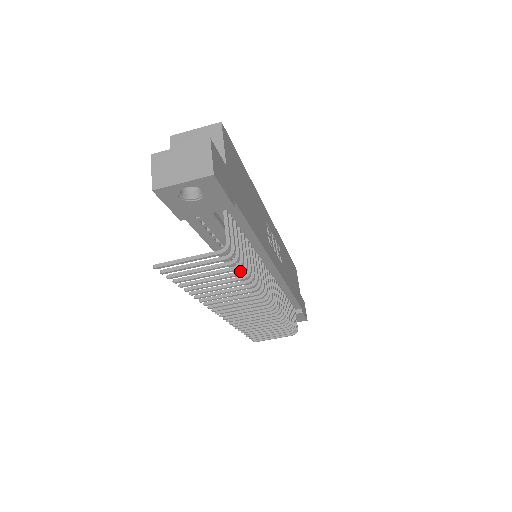
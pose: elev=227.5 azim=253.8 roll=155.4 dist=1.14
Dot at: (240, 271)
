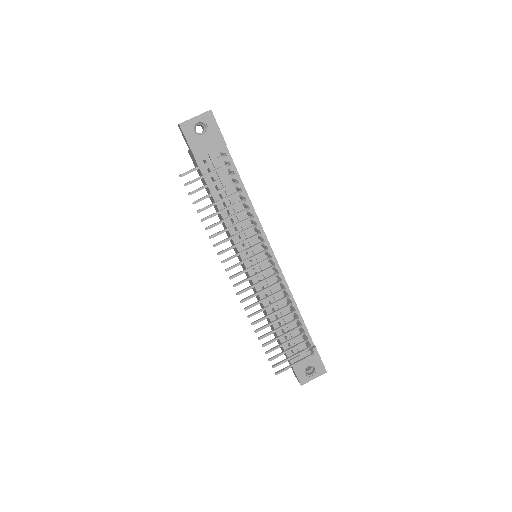
Dot at: (237, 191)
